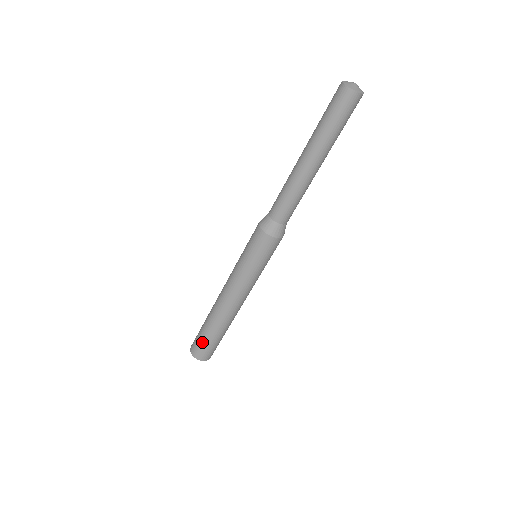
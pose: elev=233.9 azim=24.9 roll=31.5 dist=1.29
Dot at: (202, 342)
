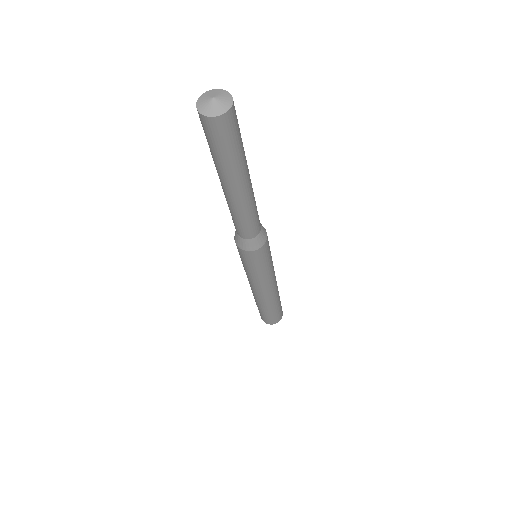
Dot at: (271, 317)
